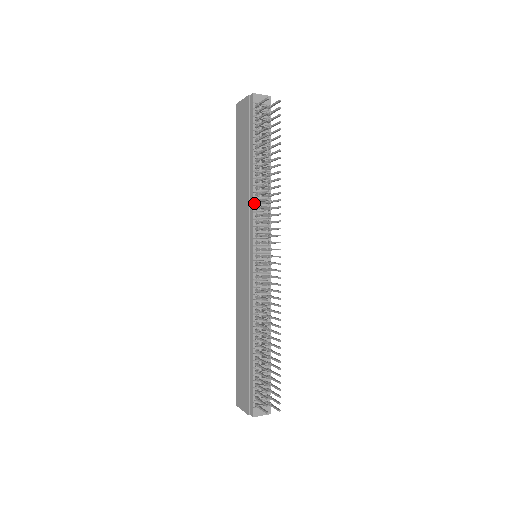
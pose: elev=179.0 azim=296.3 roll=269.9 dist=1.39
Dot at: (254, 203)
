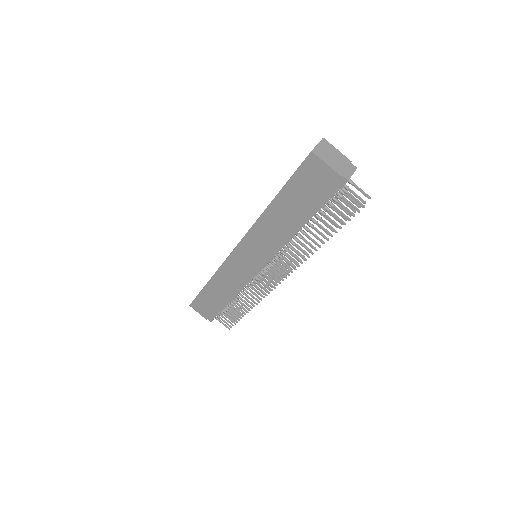
Dot at: (284, 245)
